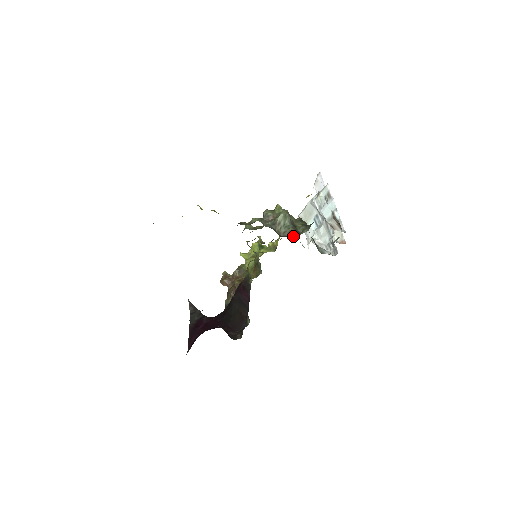
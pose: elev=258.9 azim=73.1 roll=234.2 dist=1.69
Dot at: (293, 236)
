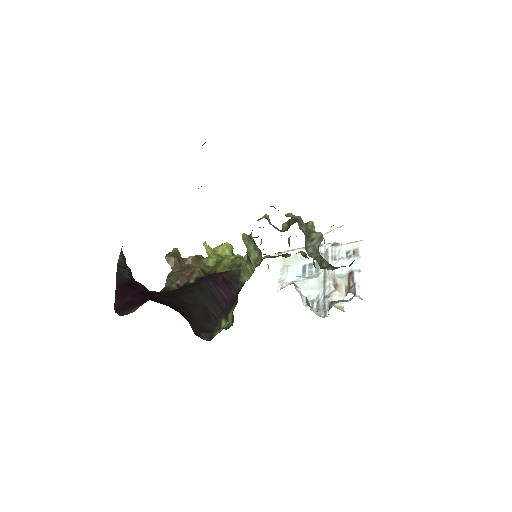
Dot at: (268, 267)
